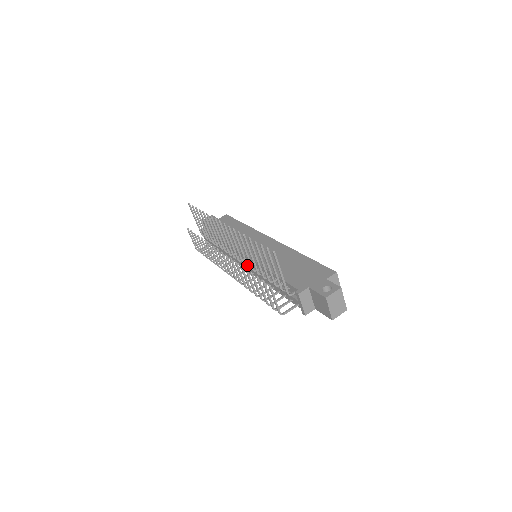
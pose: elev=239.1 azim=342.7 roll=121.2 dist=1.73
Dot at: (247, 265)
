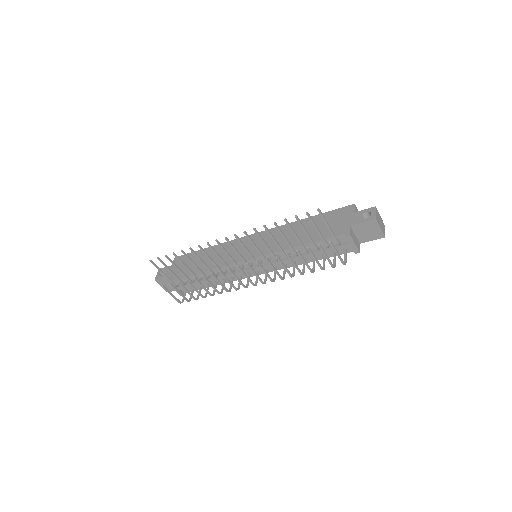
Dot at: occluded
